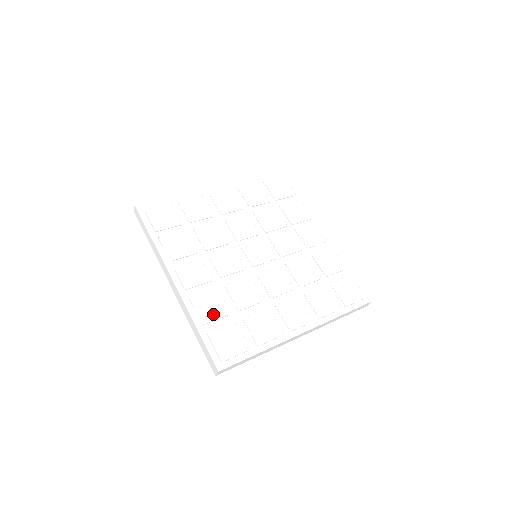
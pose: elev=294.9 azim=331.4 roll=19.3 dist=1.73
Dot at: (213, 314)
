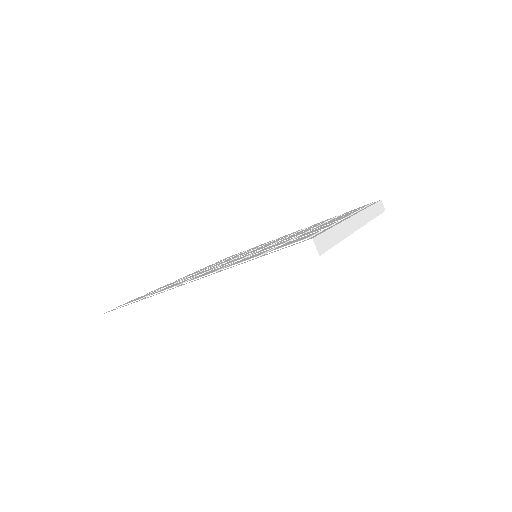
Dot at: (160, 288)
